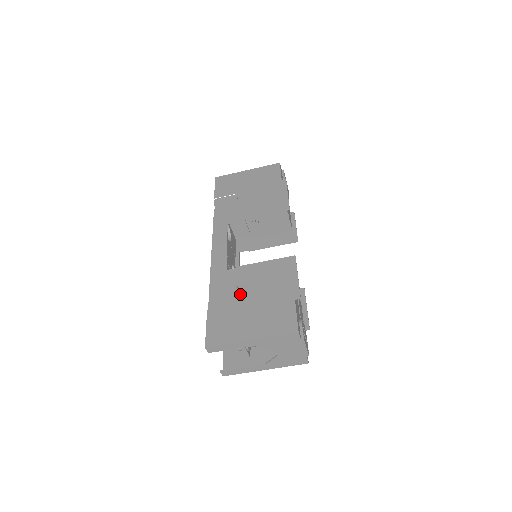
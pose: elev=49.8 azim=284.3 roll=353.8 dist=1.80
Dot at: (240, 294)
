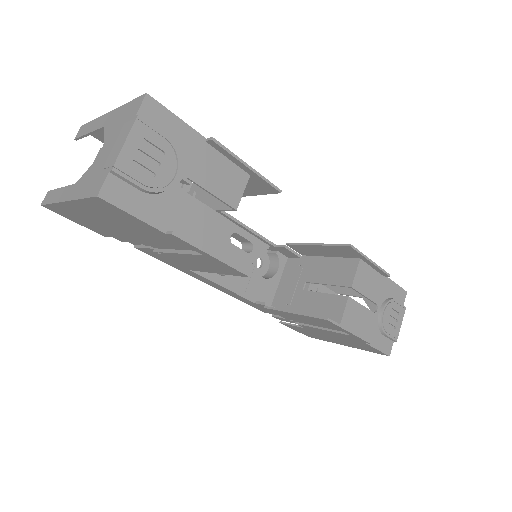
Dot at: occluded
